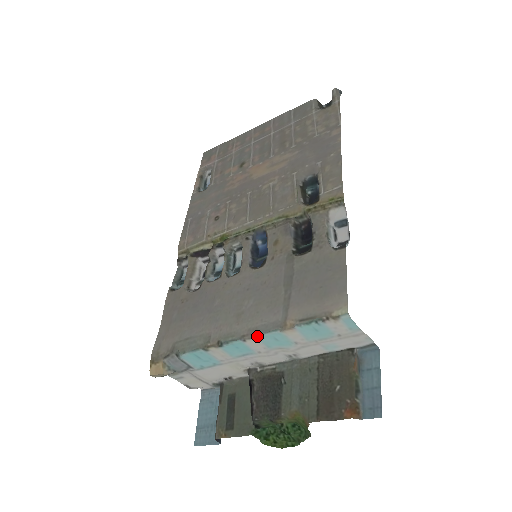
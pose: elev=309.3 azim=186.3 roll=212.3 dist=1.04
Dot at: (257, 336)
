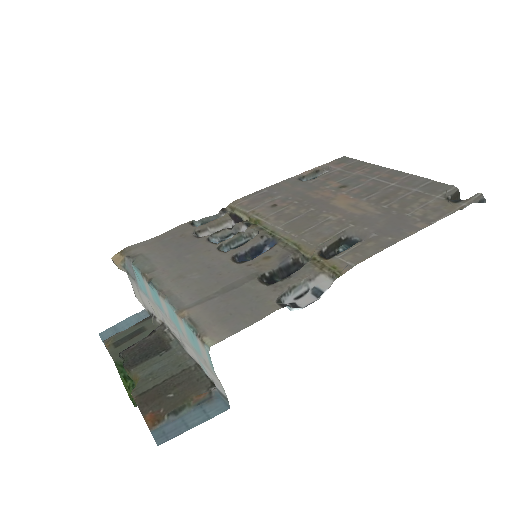
Dot at: (166, 300)
